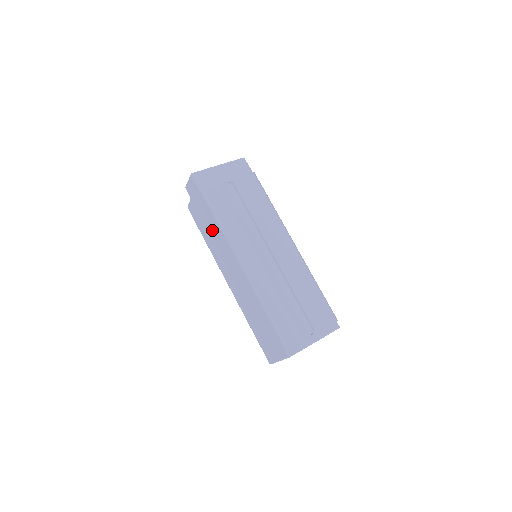
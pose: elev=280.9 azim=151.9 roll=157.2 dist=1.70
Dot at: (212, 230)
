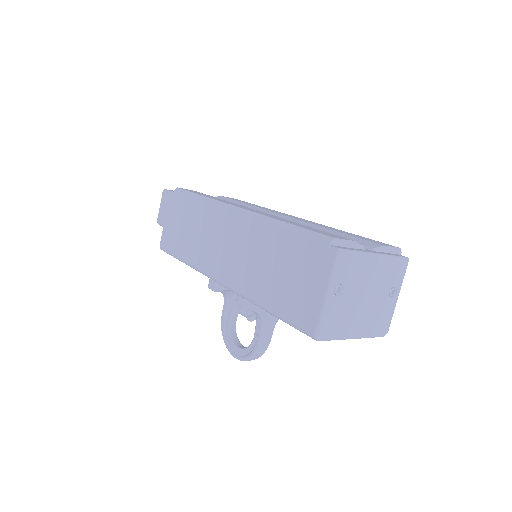
Dot at: (191, 222)
